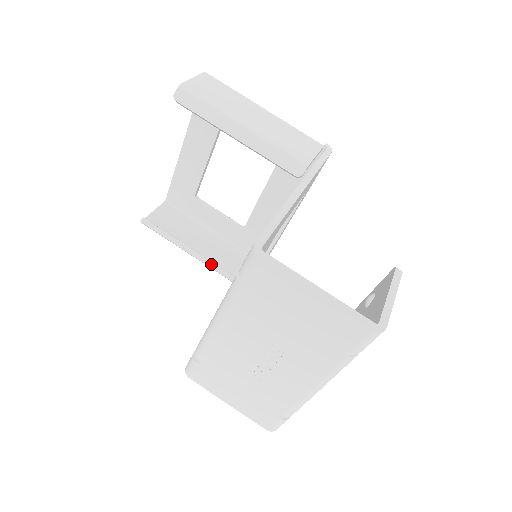
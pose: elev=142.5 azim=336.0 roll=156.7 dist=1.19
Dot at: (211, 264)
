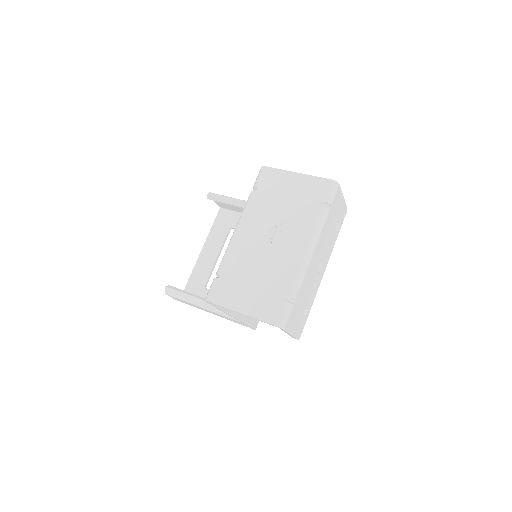
Dot at: occluded
